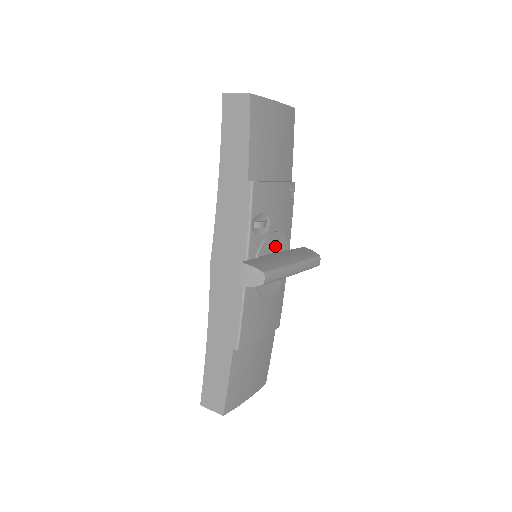
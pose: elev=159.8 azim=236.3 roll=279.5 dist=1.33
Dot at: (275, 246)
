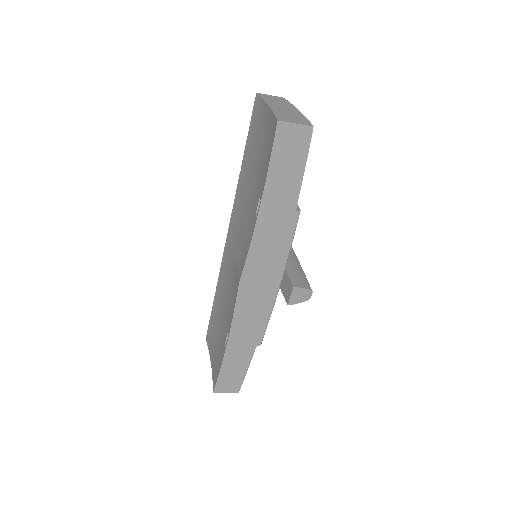
Dot at: occluded
